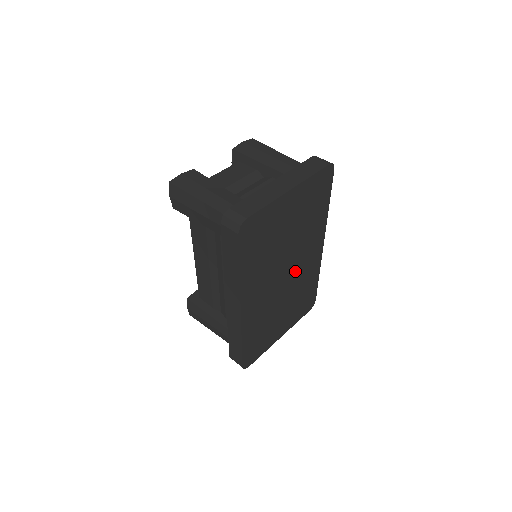
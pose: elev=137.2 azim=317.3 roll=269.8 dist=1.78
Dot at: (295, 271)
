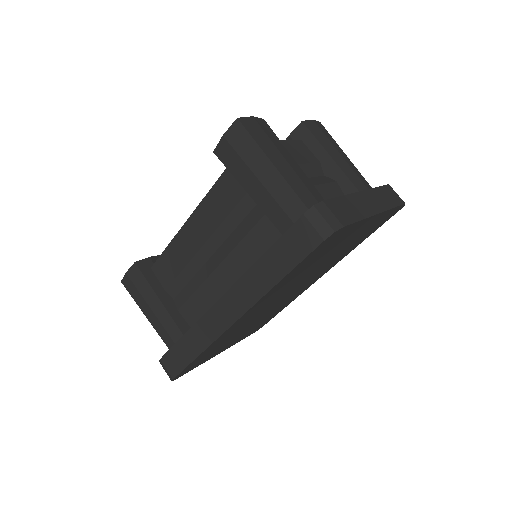
Dot at: (290, 294)
